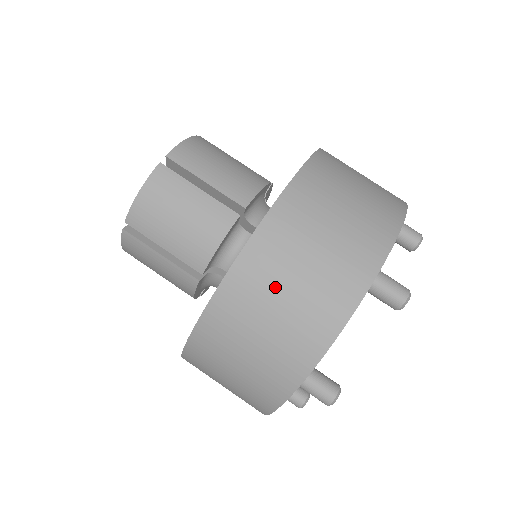
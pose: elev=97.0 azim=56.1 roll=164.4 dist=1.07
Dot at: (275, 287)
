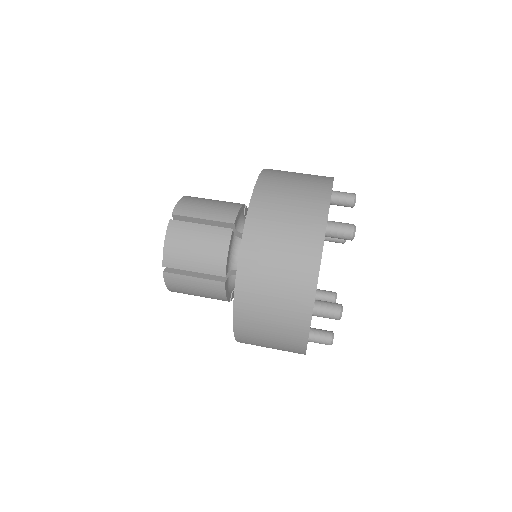
Dot at: (270, 255)
